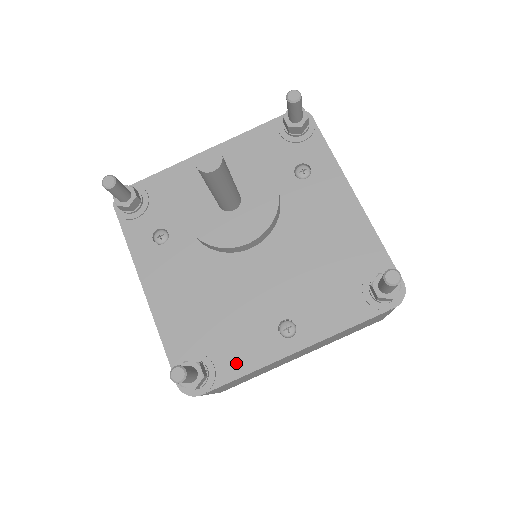
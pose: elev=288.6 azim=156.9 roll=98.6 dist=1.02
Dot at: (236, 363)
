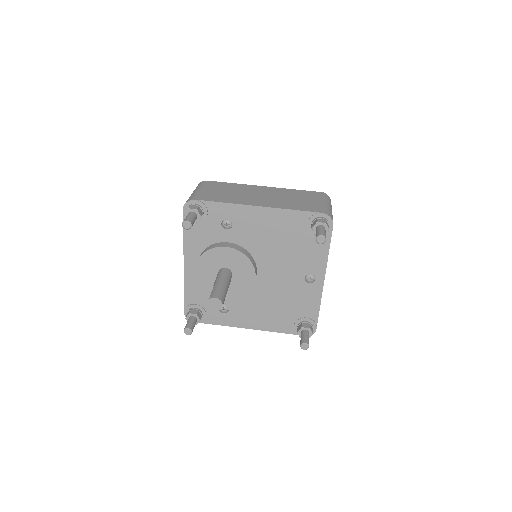
Dot at: (311, 308)
